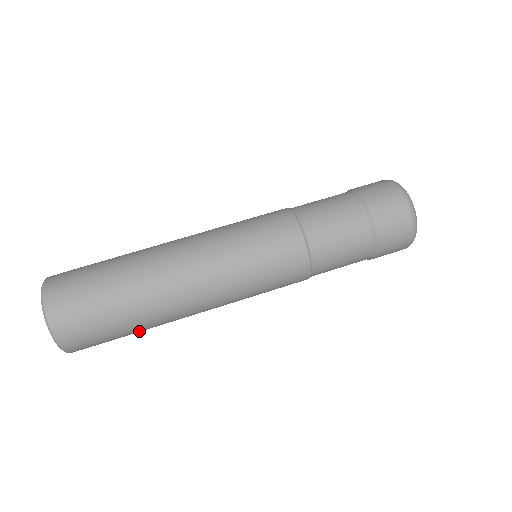
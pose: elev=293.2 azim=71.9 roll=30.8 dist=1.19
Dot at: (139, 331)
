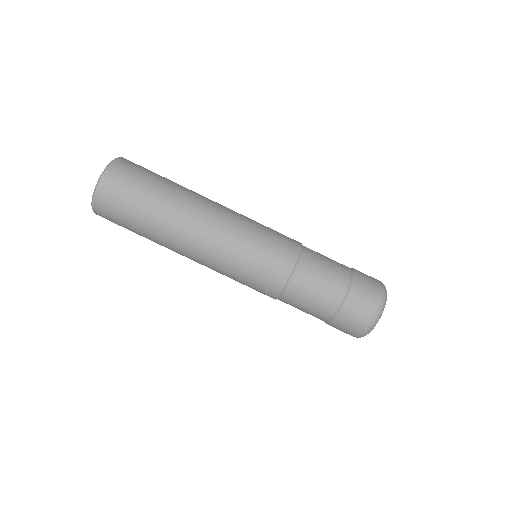
Dot at: occluded
